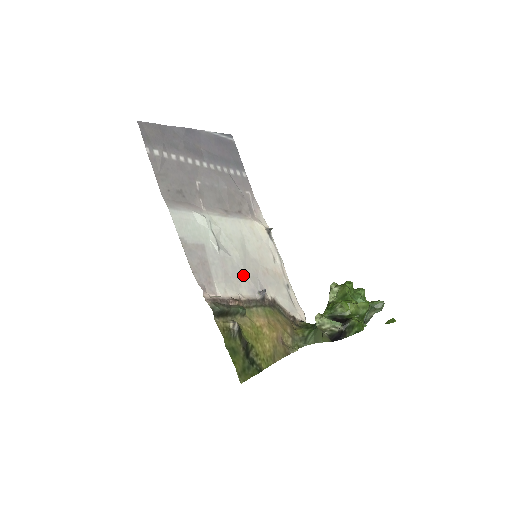
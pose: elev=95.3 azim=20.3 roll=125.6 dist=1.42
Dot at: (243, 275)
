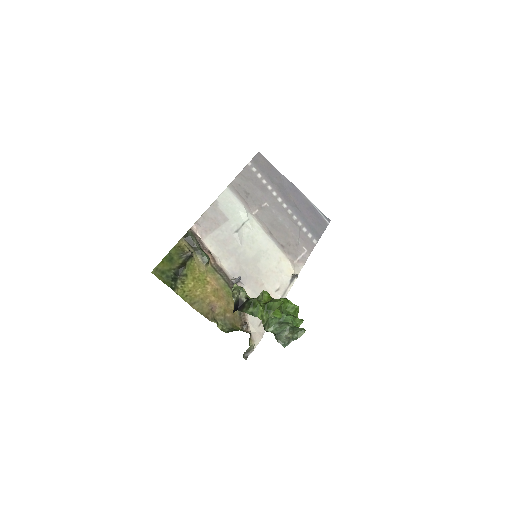
Dot at: (237, 260)
